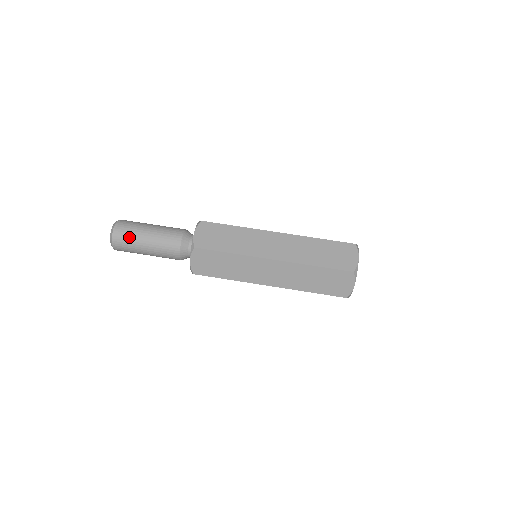
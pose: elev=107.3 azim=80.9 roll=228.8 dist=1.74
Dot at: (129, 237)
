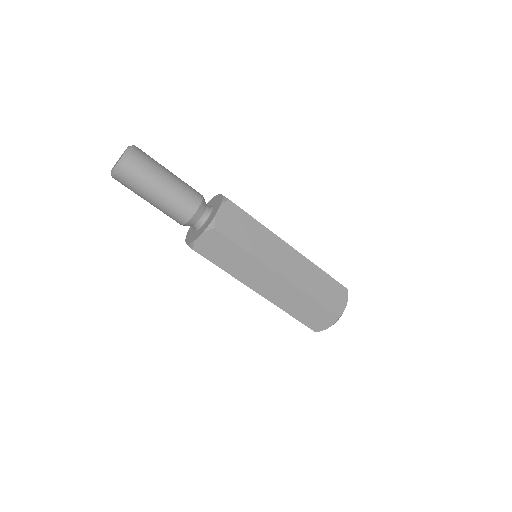
Dot at: (142, 176)
